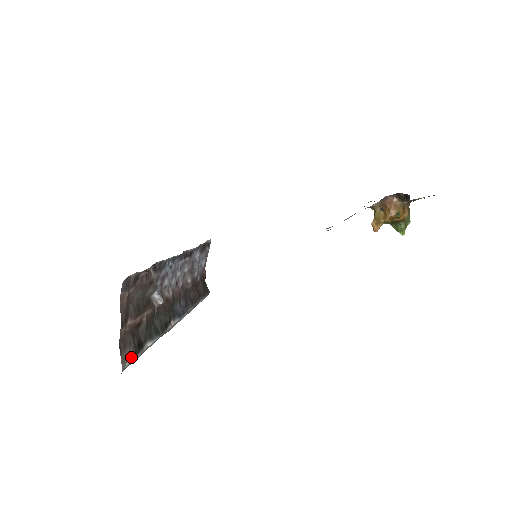
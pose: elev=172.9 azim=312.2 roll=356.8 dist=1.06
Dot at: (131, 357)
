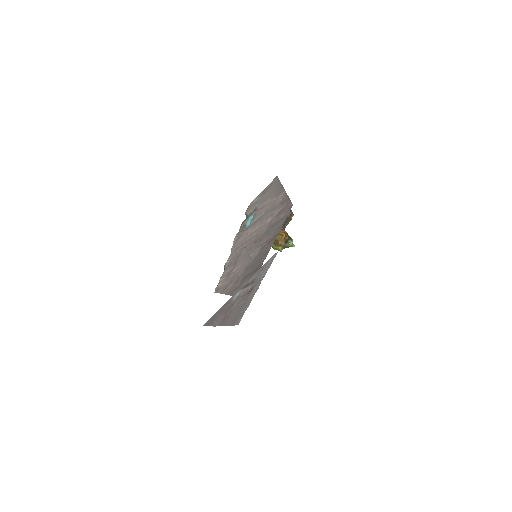
Dot at: occluded
